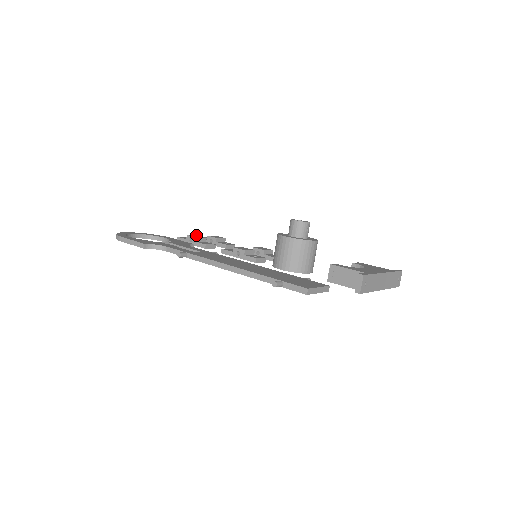
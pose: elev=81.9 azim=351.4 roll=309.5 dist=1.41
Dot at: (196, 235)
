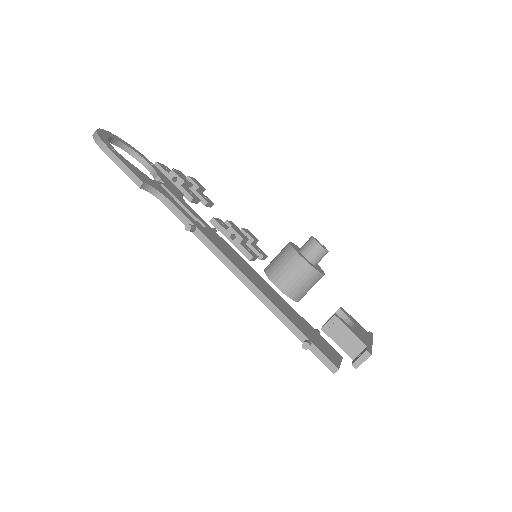
Dot at: occluded
